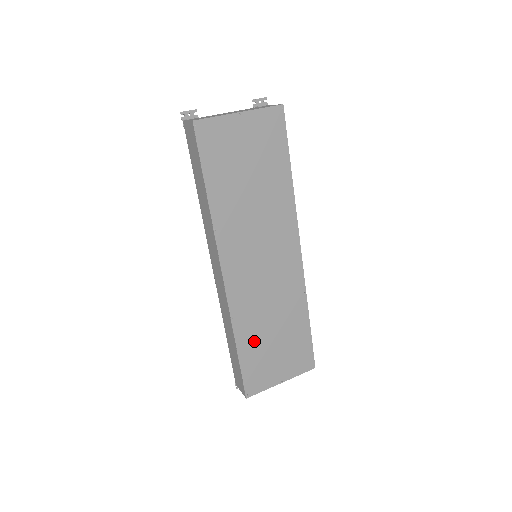
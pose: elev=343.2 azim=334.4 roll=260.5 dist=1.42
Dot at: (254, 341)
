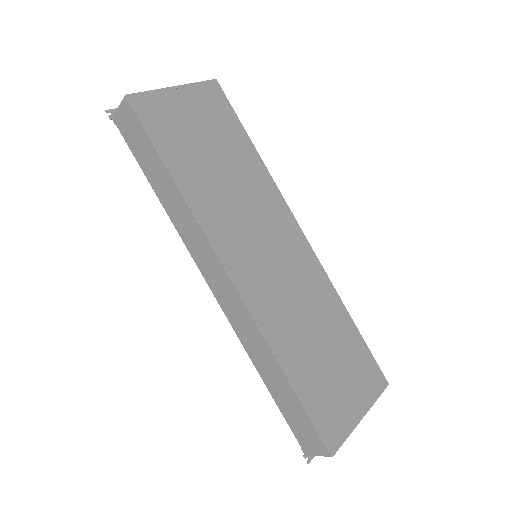
Dot at: (304, 363)
